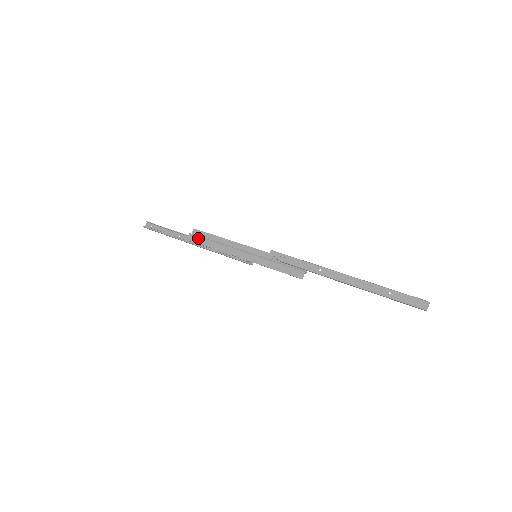
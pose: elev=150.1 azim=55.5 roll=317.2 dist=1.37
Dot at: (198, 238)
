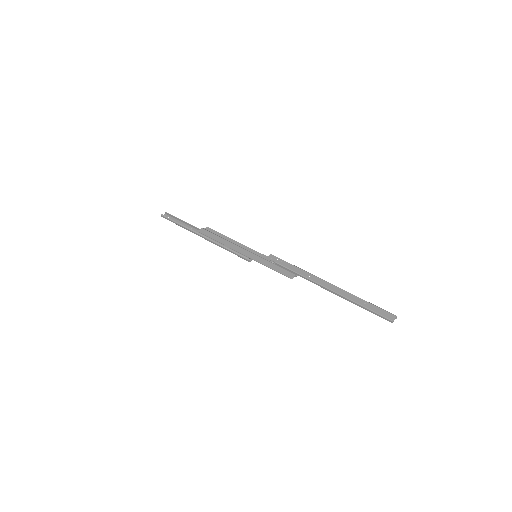
Dot at: (209, 232)
